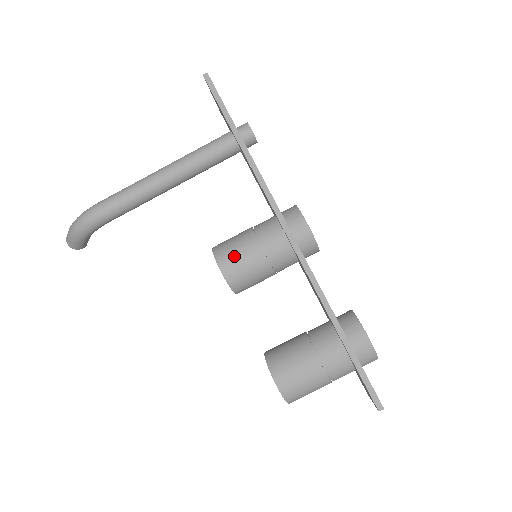
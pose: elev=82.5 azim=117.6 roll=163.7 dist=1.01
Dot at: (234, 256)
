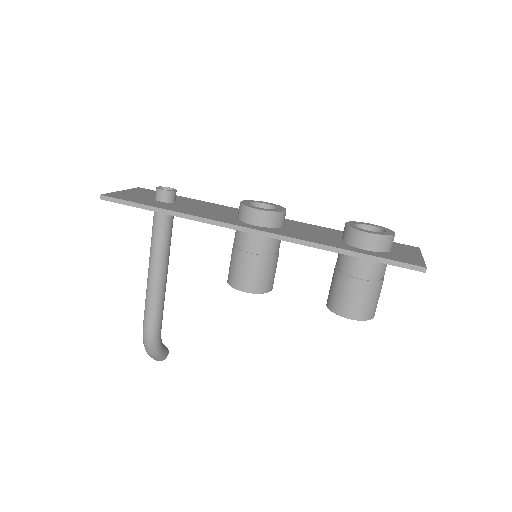
Dot at: (242, 276)
